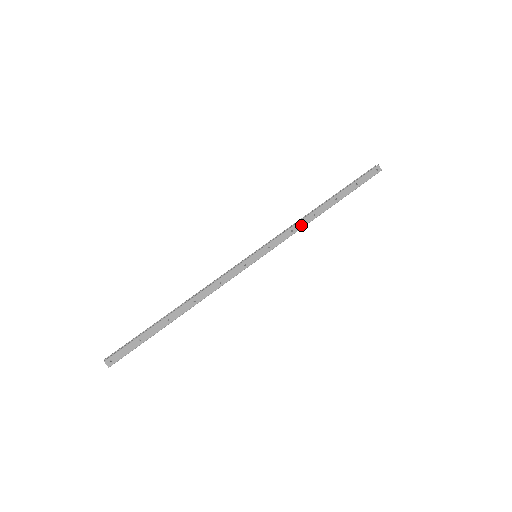
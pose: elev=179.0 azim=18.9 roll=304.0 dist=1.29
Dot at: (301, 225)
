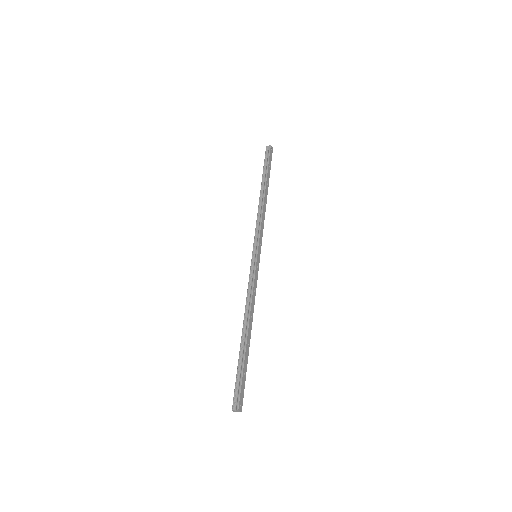
Dot at: (264, 215)
